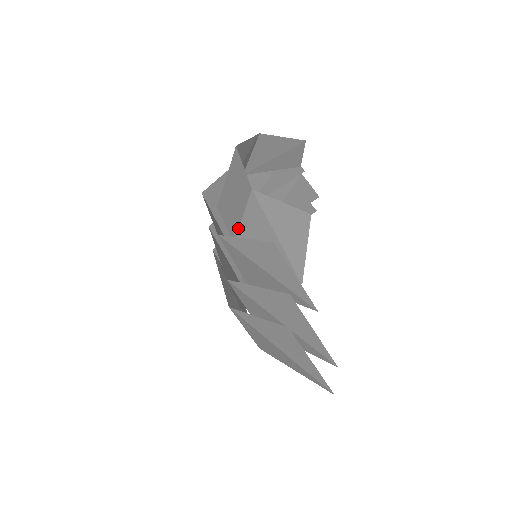
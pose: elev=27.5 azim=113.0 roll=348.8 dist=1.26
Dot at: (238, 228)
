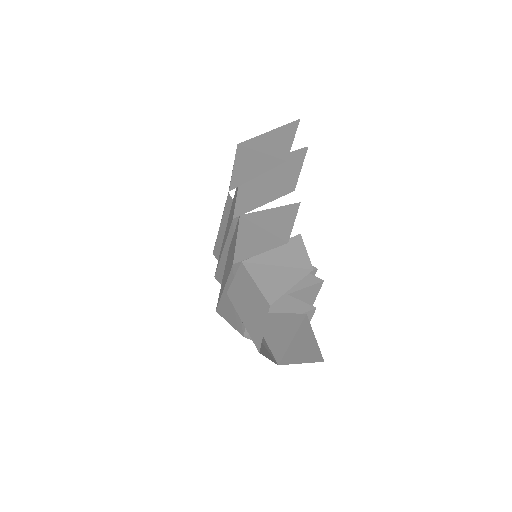
Dot at: occluded
